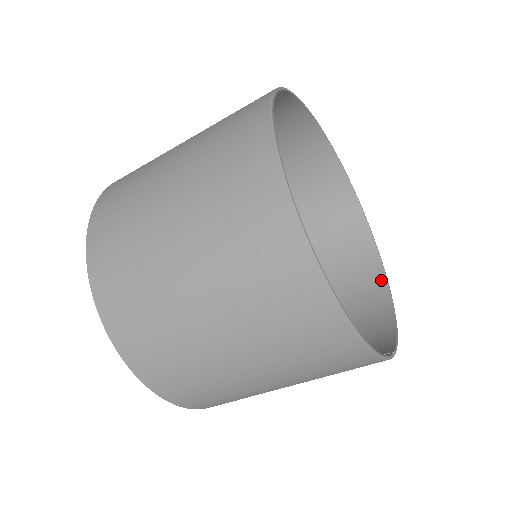
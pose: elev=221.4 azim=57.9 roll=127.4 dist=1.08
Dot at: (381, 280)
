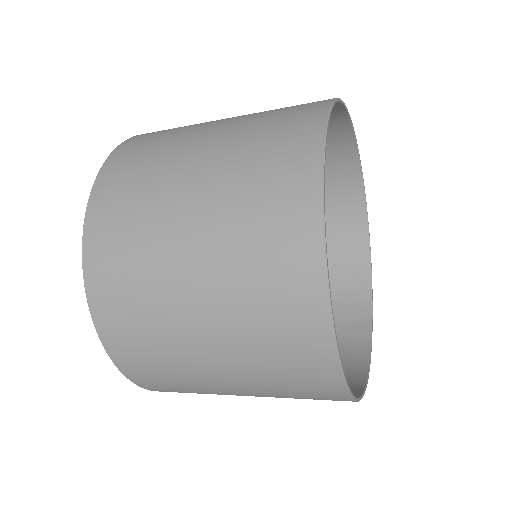
Dot at: (363, 227)
